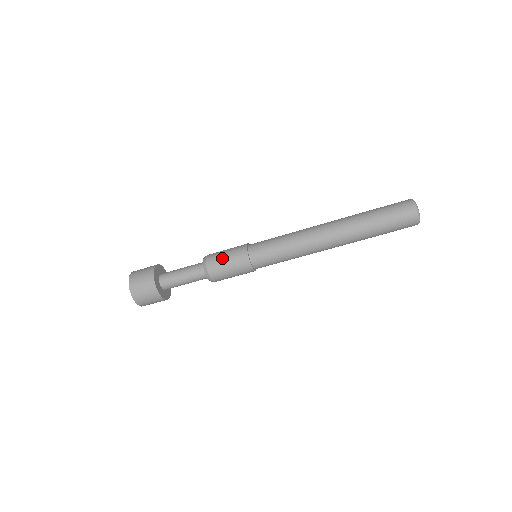
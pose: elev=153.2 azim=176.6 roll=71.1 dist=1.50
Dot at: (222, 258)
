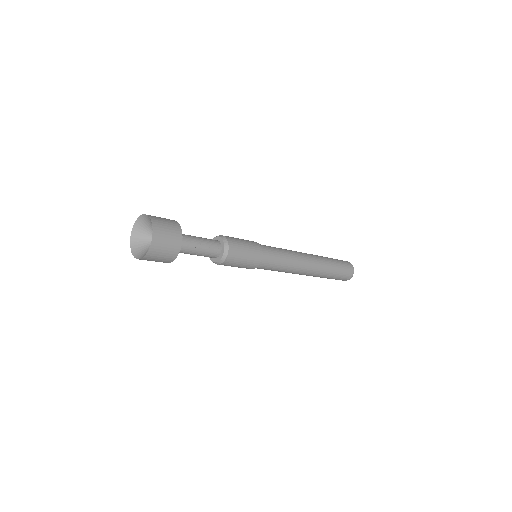
Dot at: (240, 240)
